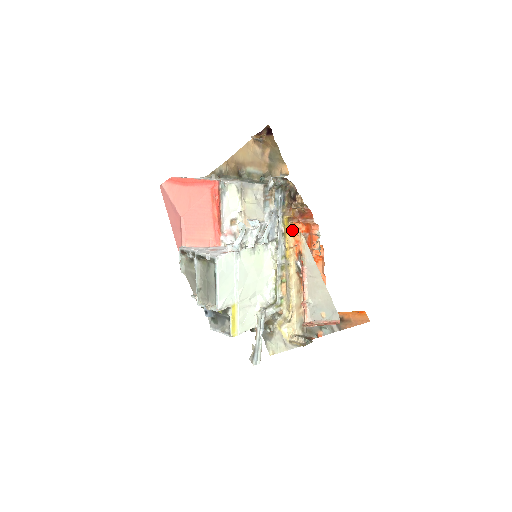
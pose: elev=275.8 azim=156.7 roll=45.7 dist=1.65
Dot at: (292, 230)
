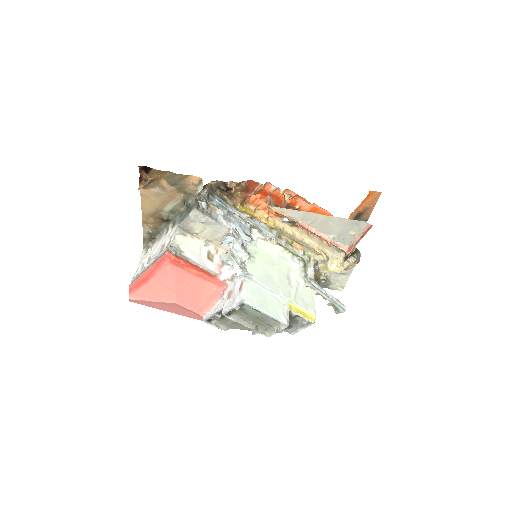
Dot at: (253, 207)
